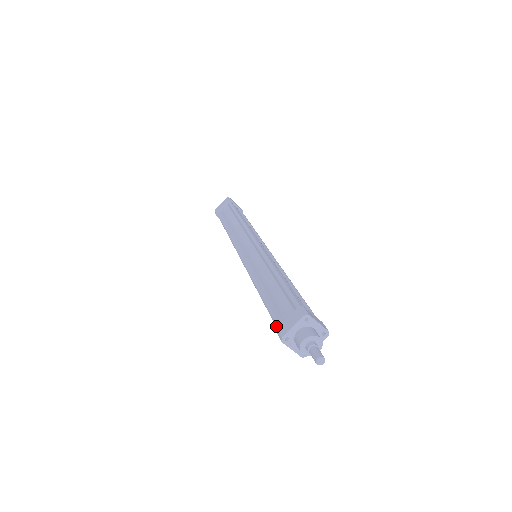
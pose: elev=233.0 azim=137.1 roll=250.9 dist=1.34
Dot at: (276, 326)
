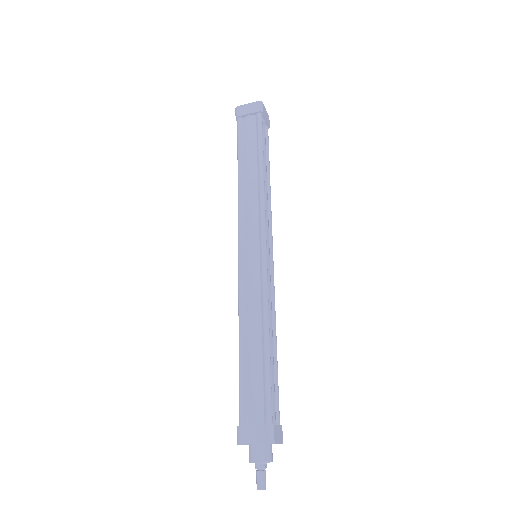
Dot at: (239, 418)
